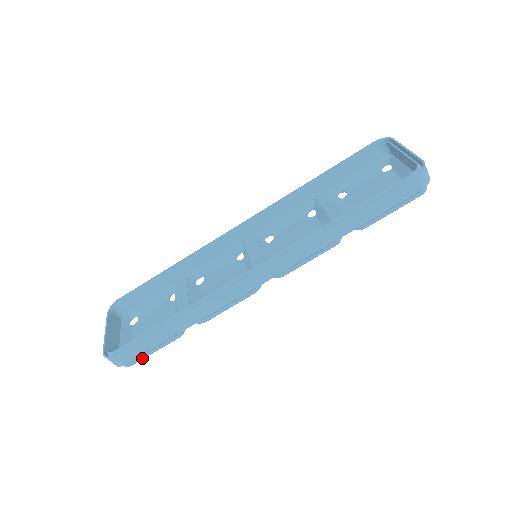
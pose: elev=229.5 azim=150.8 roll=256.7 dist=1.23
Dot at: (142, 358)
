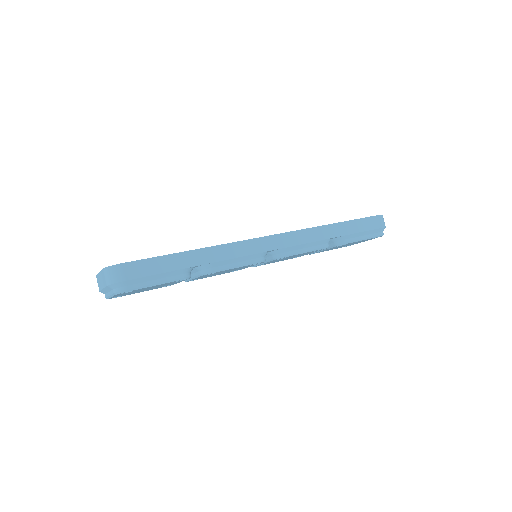
Dot at: (141, 285)
